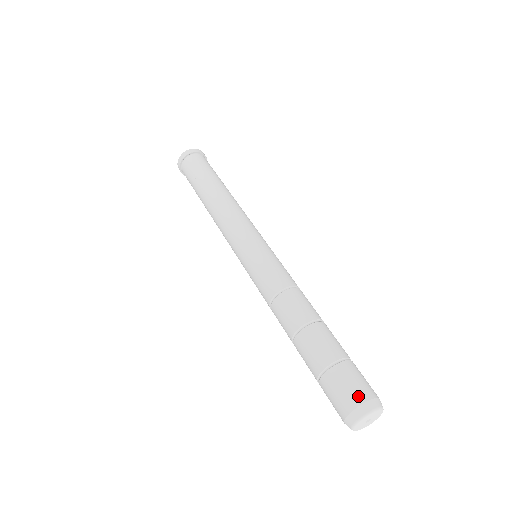
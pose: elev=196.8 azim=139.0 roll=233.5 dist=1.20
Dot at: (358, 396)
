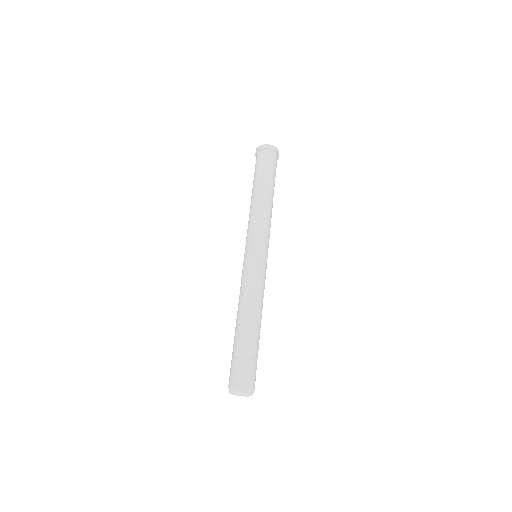
Dot at: (253, 383)
